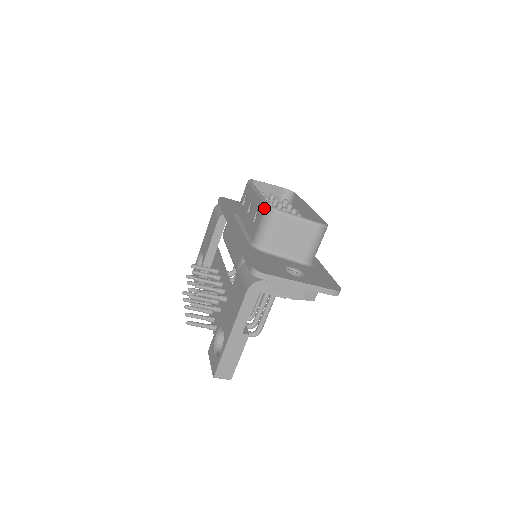
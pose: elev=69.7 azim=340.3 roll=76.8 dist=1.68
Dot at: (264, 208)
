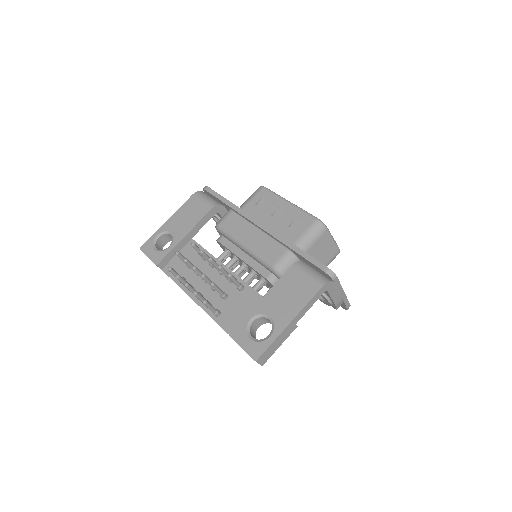
Dot at: (314, 220)
